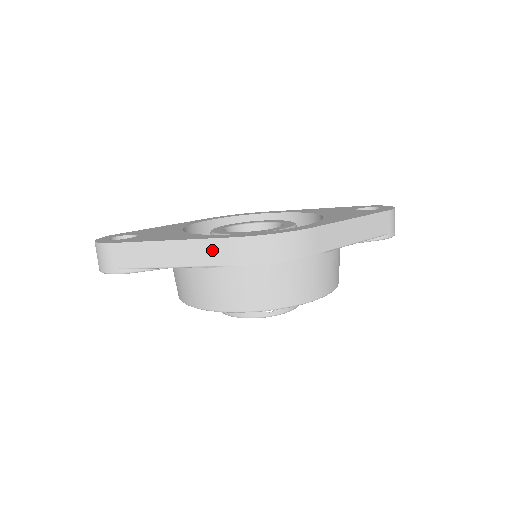
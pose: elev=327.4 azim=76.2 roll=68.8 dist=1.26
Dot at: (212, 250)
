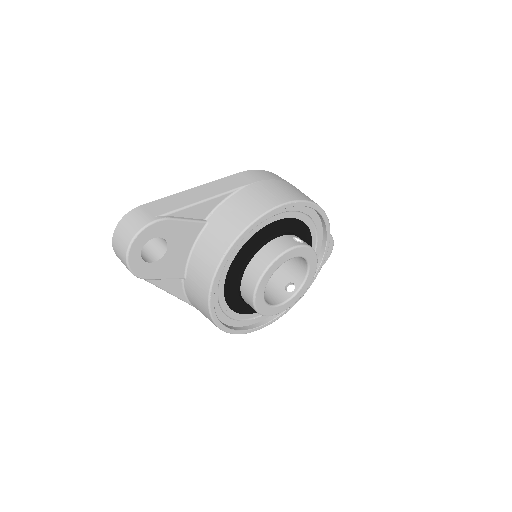
Dot at: (232, 181)
